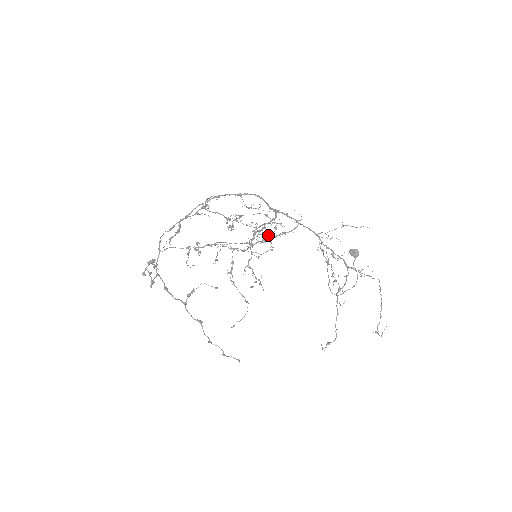
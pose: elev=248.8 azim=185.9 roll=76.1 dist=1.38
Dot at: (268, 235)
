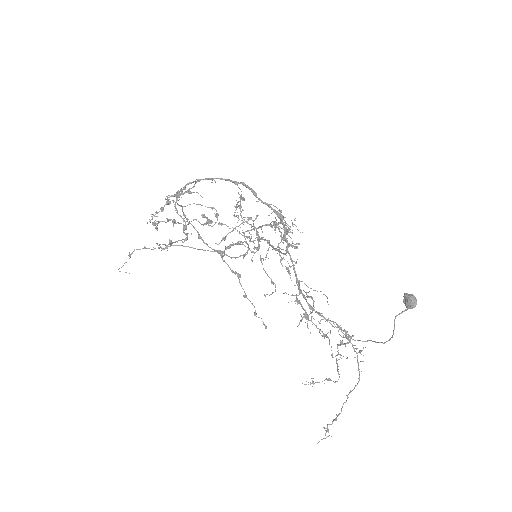
Dot at: (280, 235)
